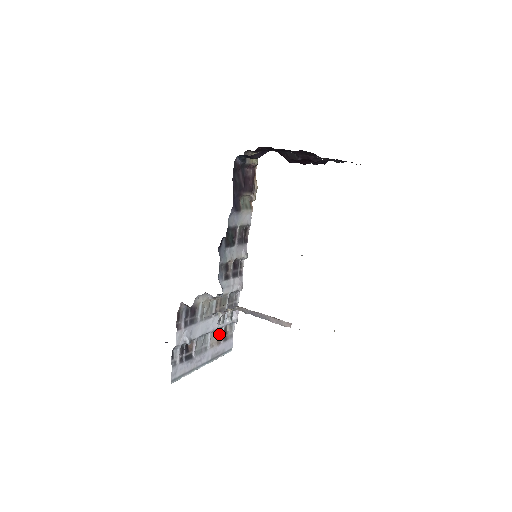
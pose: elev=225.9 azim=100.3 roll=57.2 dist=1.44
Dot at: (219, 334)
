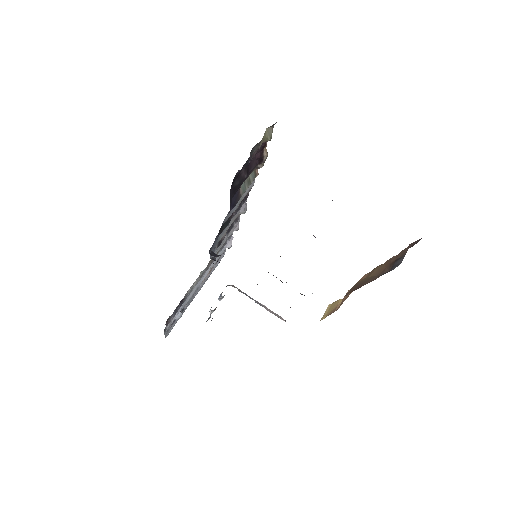
Dot at: occluded
